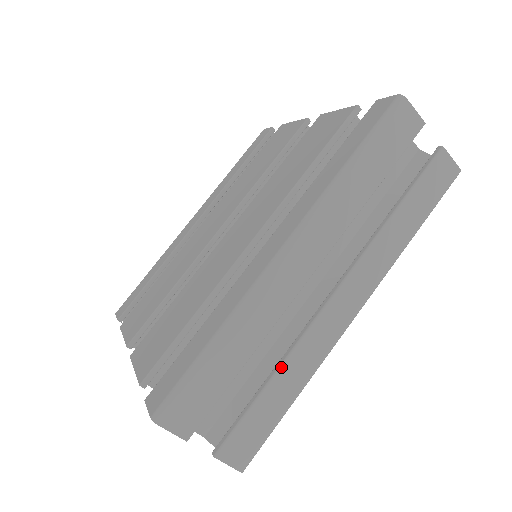
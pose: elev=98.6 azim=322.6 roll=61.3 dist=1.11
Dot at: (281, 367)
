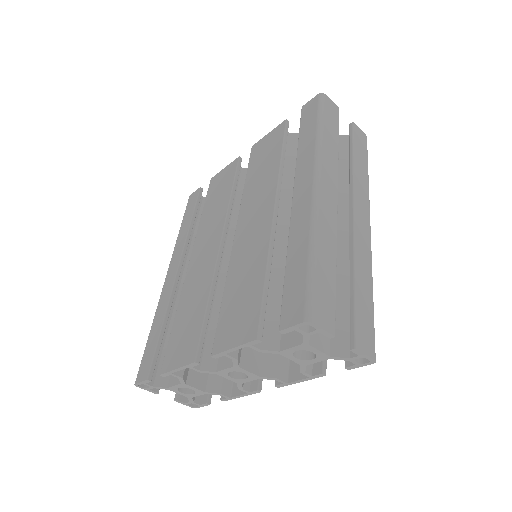
Dot at: (355, 269)
